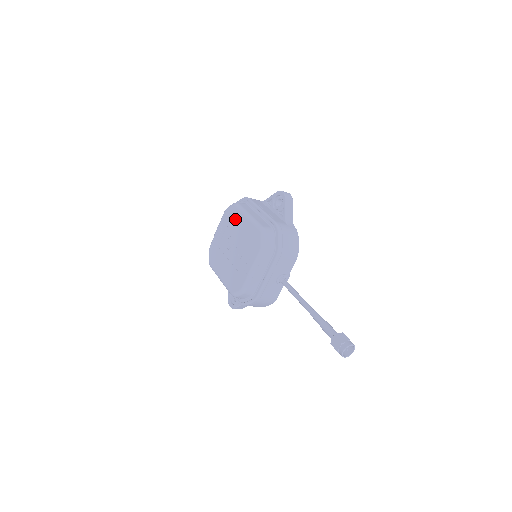
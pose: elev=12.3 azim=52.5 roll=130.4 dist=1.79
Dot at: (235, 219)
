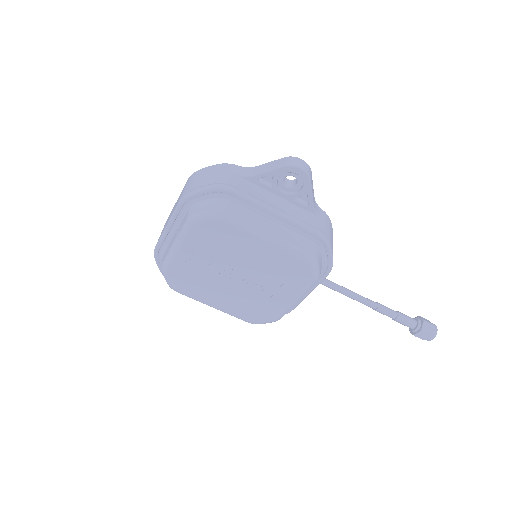
Dot at: (232, 241)
